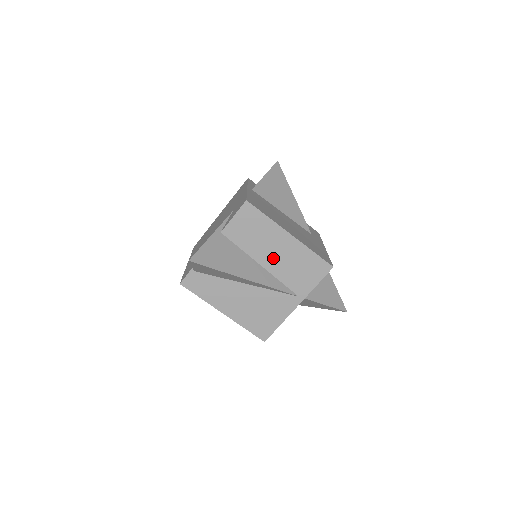
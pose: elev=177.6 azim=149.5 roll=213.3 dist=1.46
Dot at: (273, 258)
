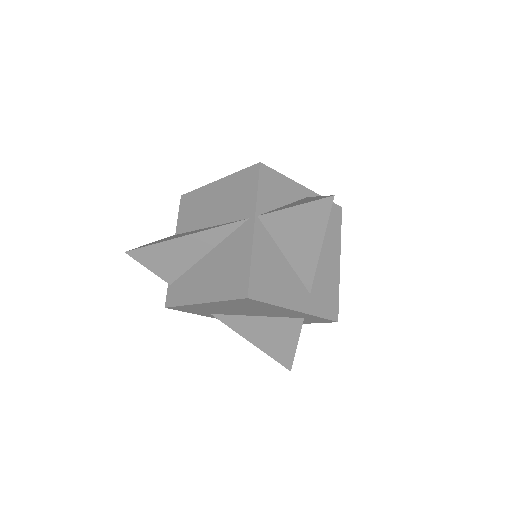
Dot at: (214, 212)
